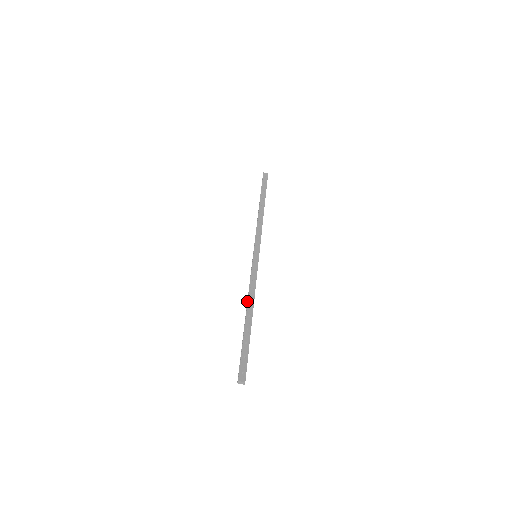
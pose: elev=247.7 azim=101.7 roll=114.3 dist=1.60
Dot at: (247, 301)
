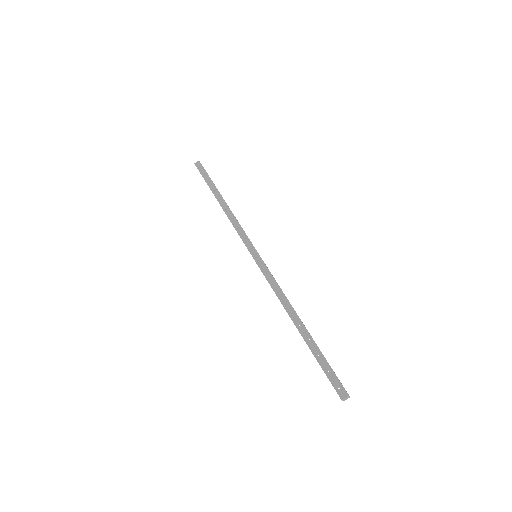
Dot at: occluded
